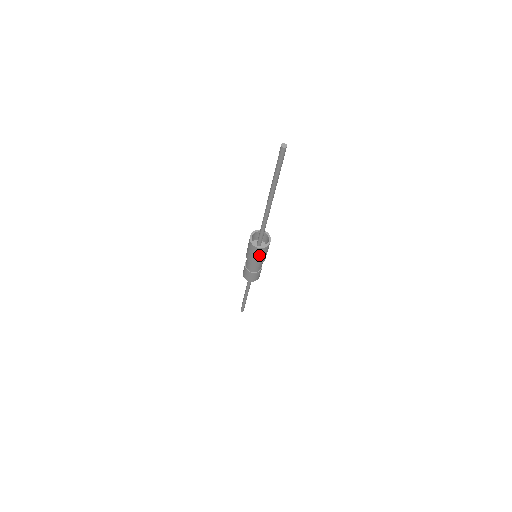
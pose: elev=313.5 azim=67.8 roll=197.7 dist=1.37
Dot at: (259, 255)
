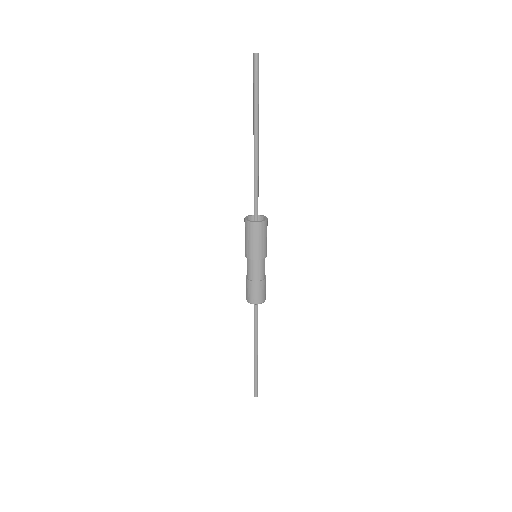
Dot at: (253, 238)
